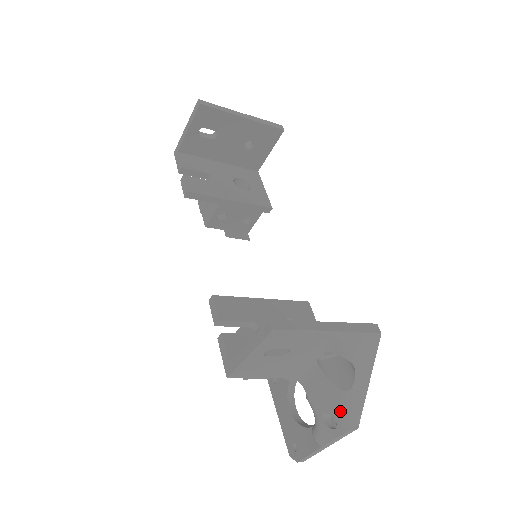
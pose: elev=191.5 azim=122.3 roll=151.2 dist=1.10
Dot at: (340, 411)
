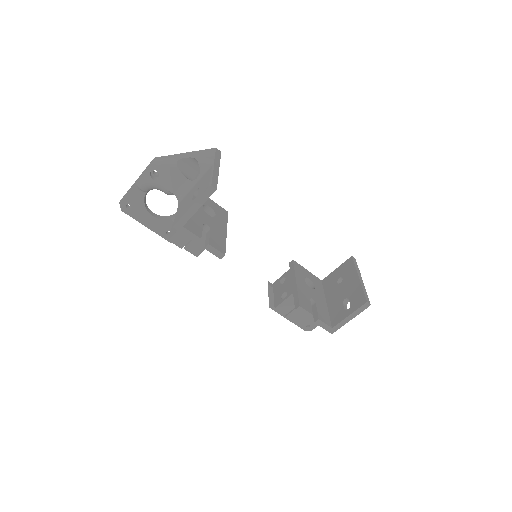
Dot at: occluded
